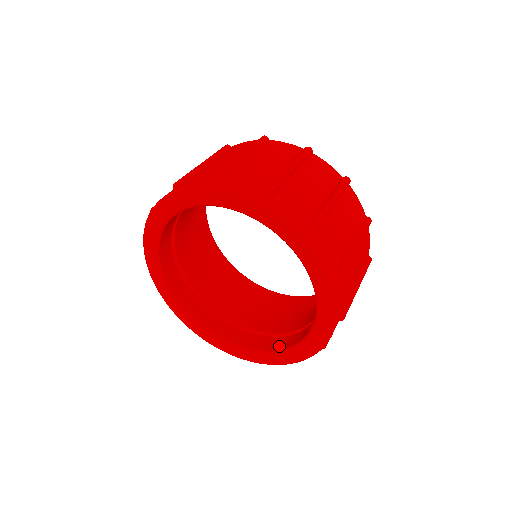
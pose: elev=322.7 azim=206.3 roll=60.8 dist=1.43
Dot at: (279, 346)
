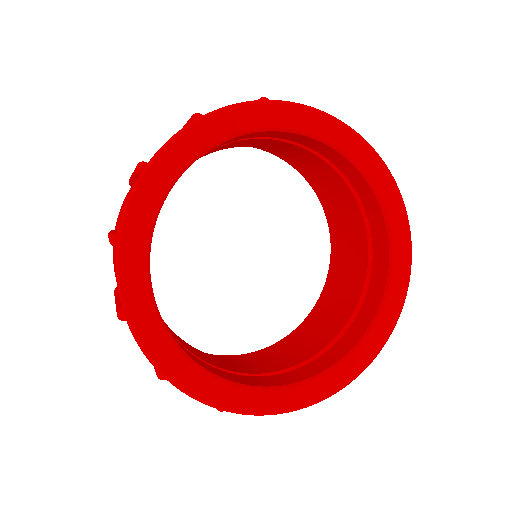
Dot at: (382, 273)
